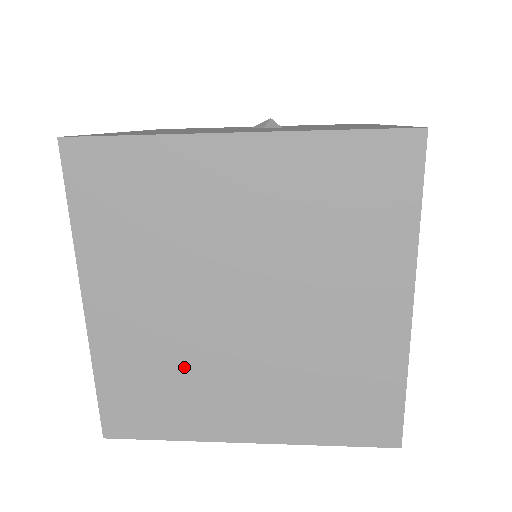
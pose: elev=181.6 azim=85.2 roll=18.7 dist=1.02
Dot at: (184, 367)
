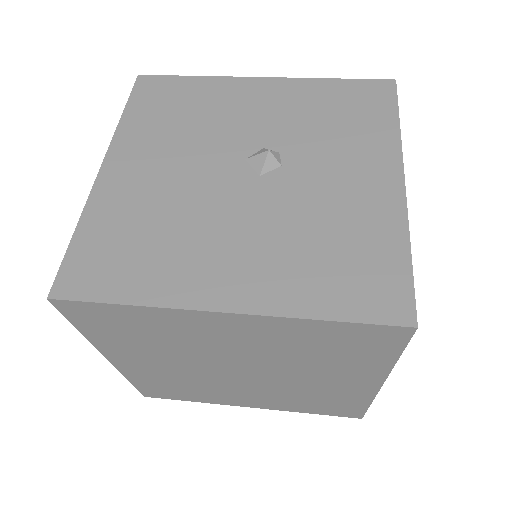
Dot at: (197, 385)
